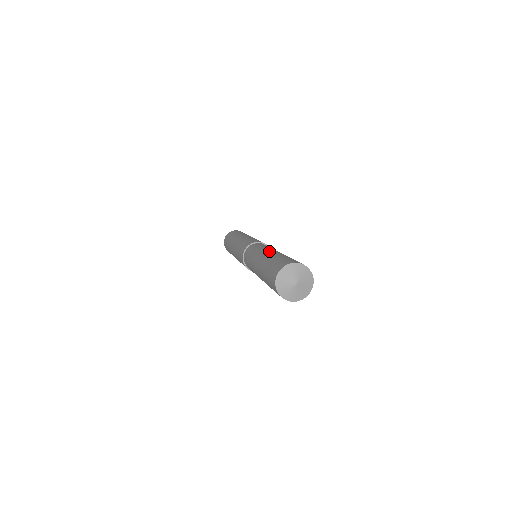
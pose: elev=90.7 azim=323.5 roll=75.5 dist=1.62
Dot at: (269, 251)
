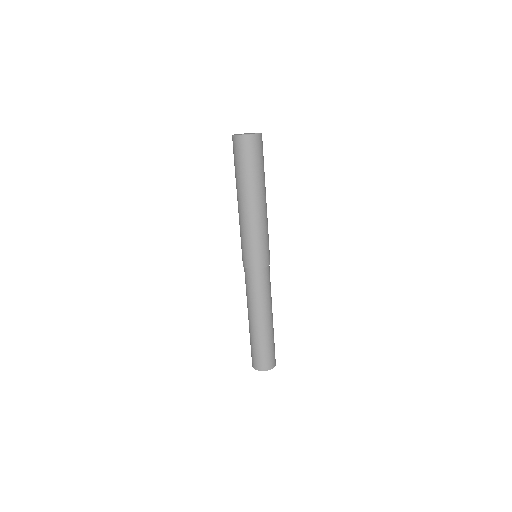
Dot at: (268, 319)
